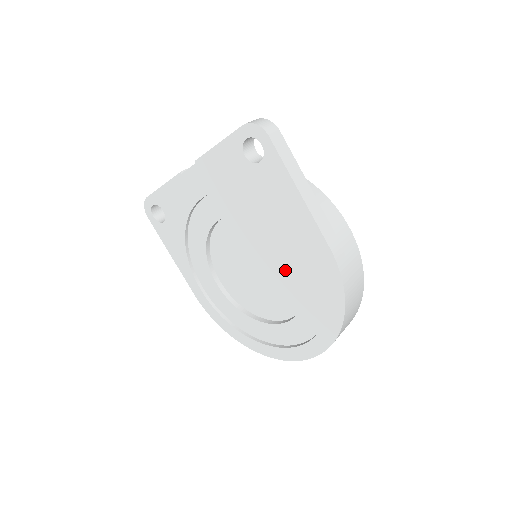
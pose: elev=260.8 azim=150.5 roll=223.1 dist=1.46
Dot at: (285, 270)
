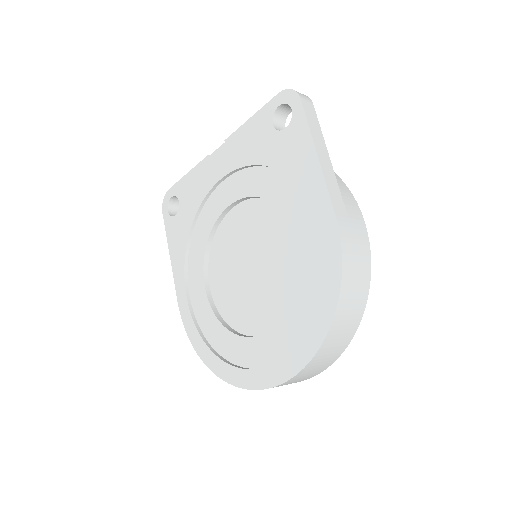
Dot at: (282, 263)
